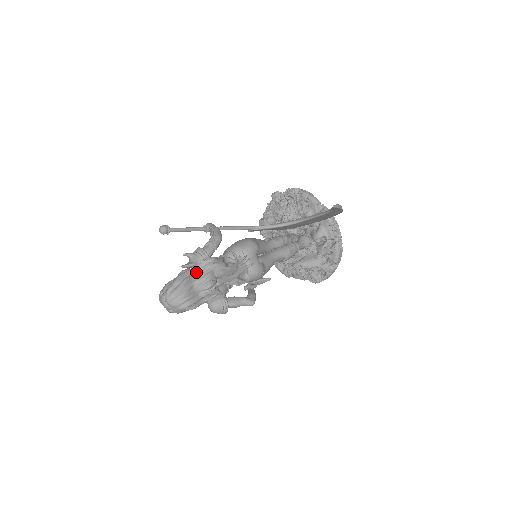
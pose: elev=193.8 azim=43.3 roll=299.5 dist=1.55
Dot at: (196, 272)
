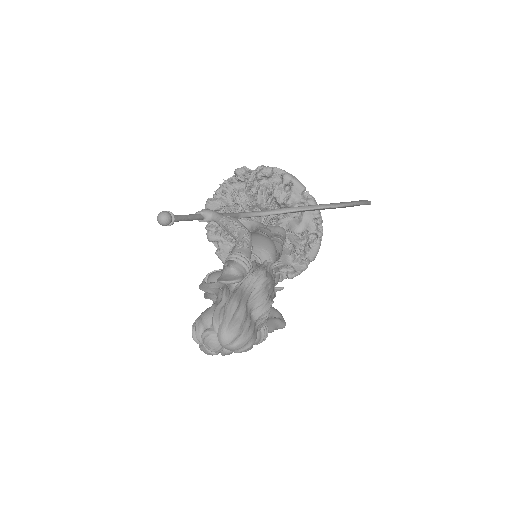
Dot at: (249, 291)
